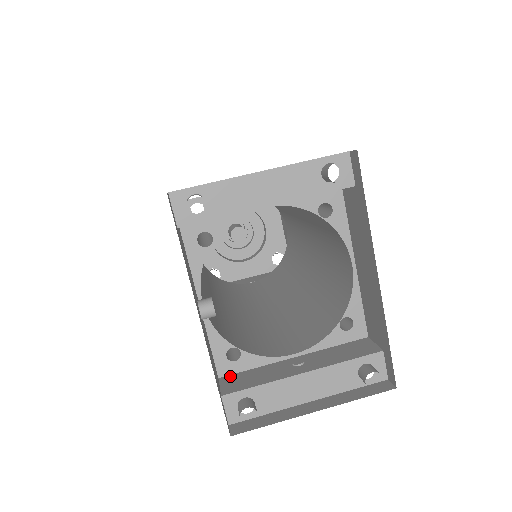
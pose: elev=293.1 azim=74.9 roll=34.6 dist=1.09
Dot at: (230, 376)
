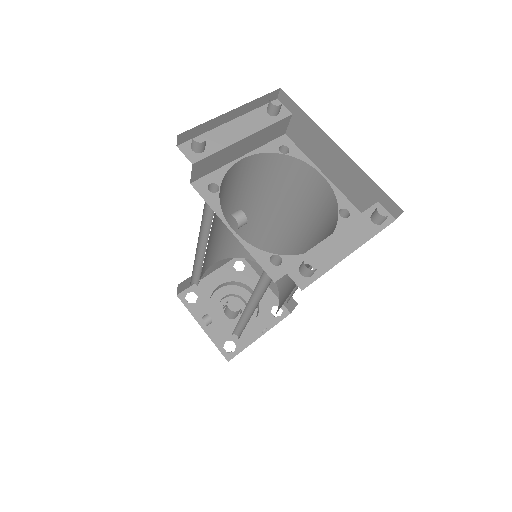
Dot at: (282, 276)
